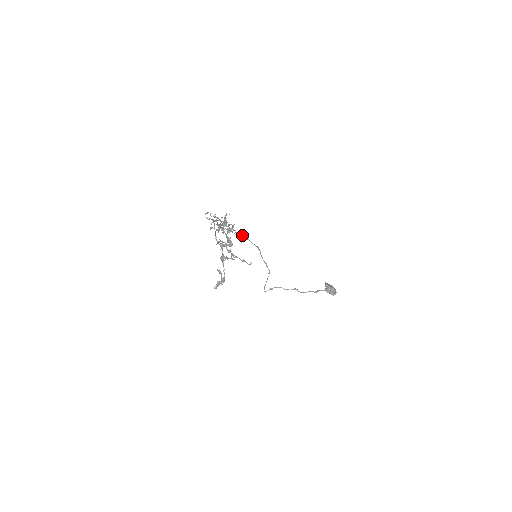
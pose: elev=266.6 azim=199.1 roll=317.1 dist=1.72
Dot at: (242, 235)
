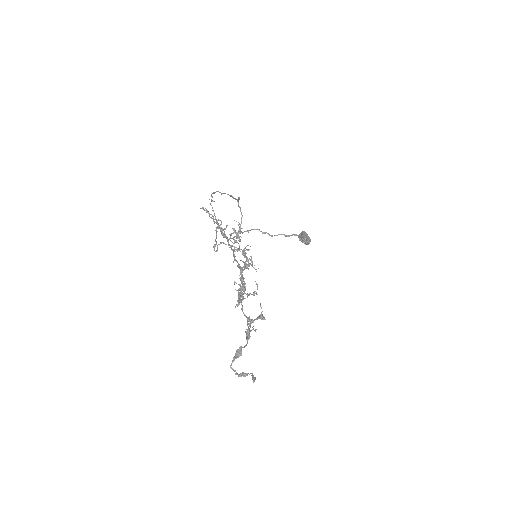
Dot at: occluded
